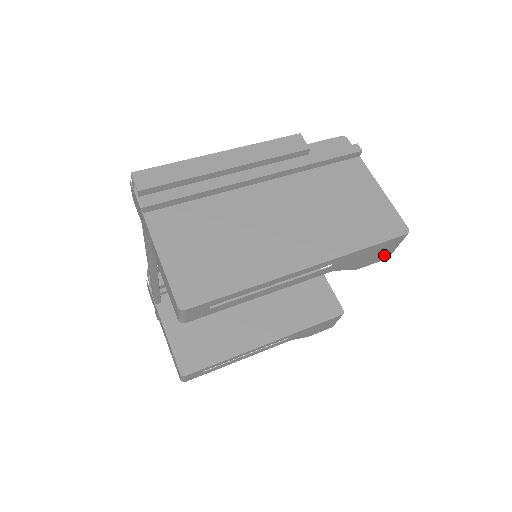
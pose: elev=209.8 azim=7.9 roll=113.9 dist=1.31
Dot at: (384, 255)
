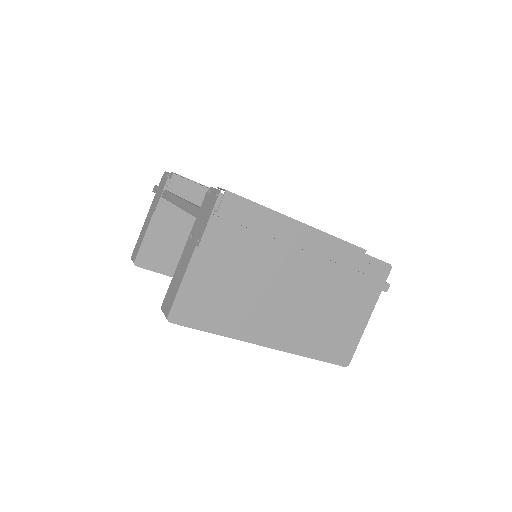
Dot at: occluded
